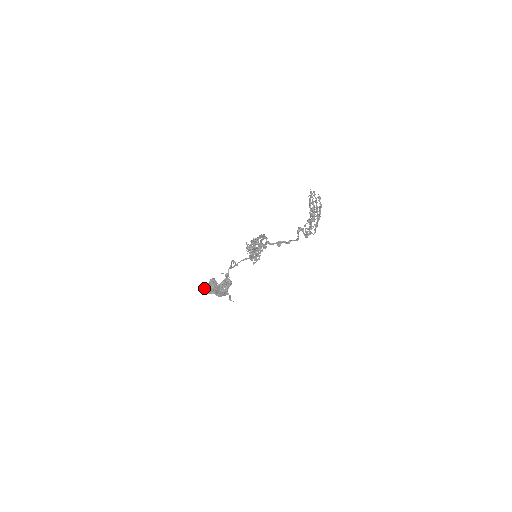
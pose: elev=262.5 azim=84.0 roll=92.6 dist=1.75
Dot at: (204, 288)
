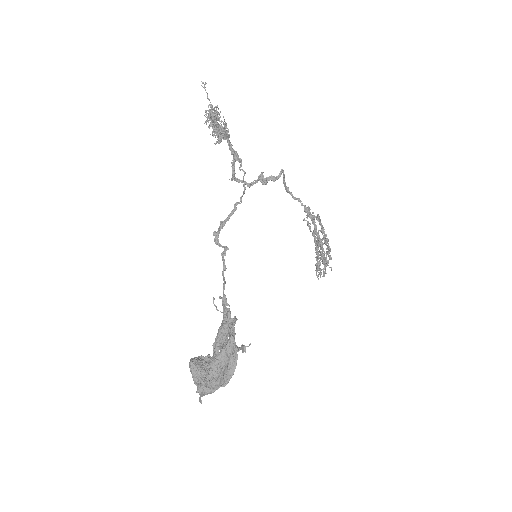
Dot at: (192, 358)
